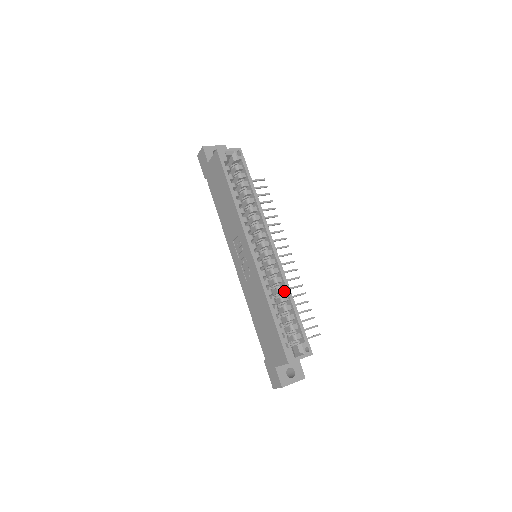
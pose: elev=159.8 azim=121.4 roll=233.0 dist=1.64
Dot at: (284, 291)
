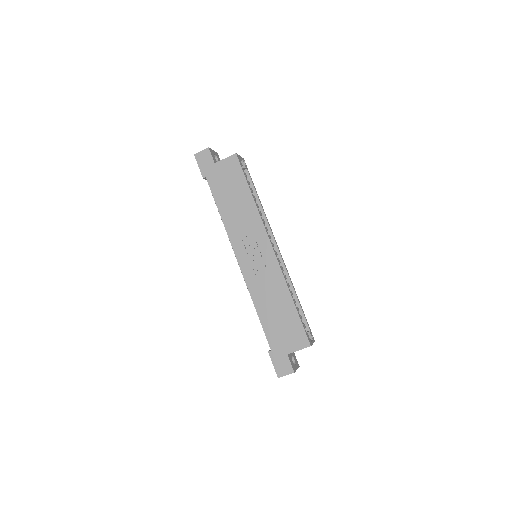
Dot at: occluded
